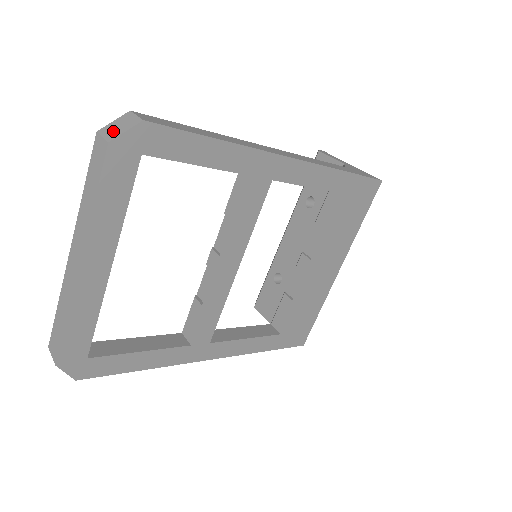
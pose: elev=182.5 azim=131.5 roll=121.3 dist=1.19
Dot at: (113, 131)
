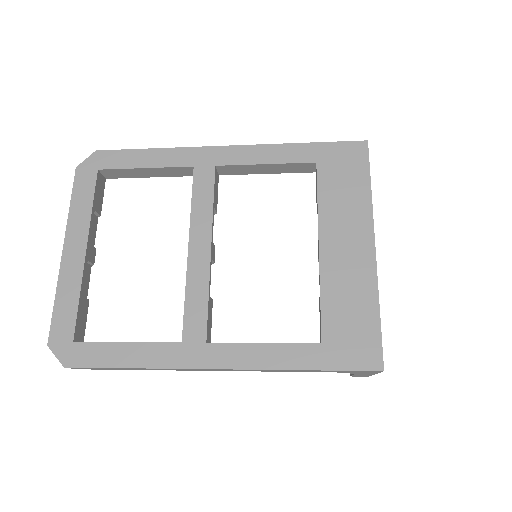
Dot at: occluded
